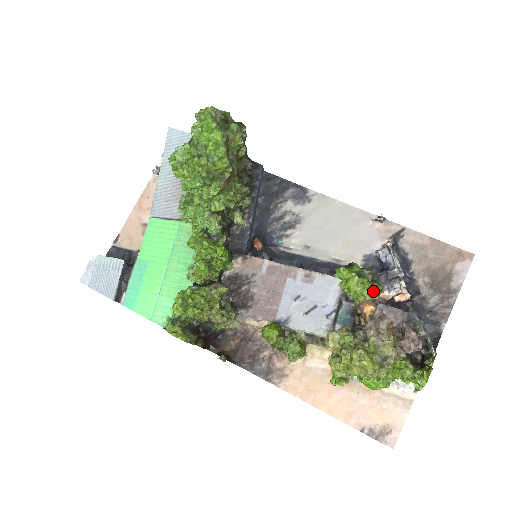
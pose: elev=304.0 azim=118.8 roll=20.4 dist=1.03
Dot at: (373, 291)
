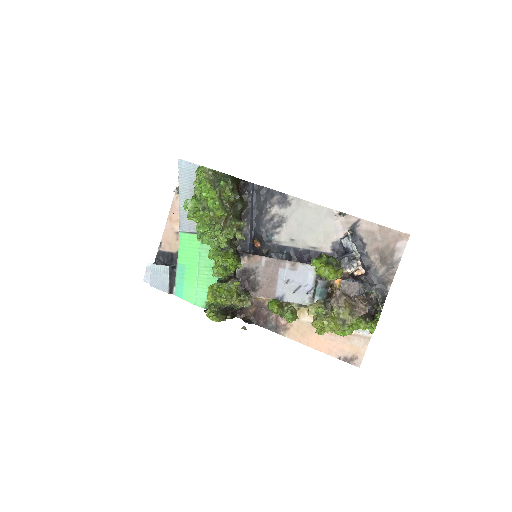
Dot at: (336, 275)
